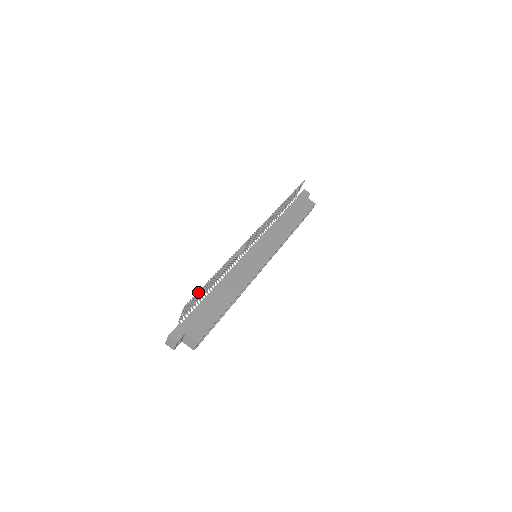
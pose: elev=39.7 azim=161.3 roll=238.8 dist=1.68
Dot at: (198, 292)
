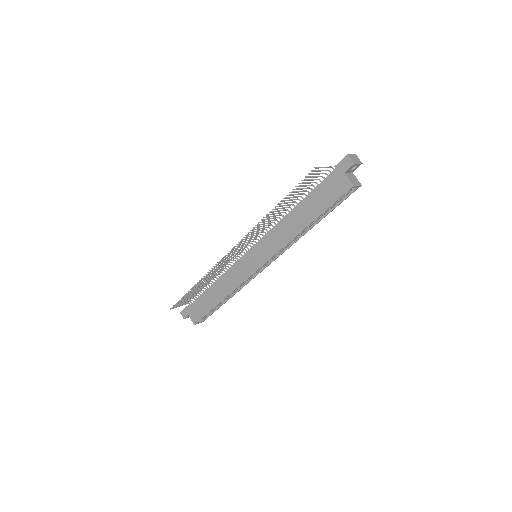
Dot at: (179, 301)
